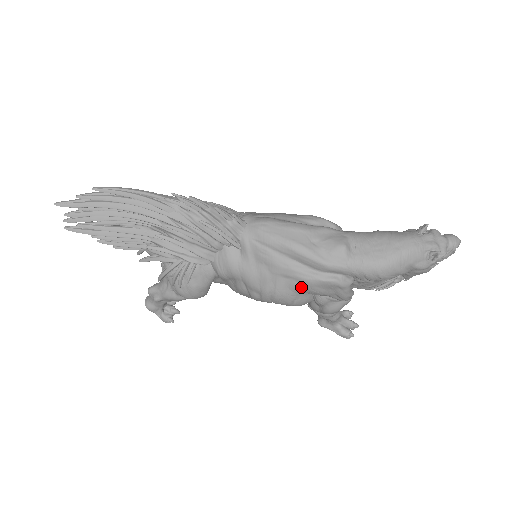
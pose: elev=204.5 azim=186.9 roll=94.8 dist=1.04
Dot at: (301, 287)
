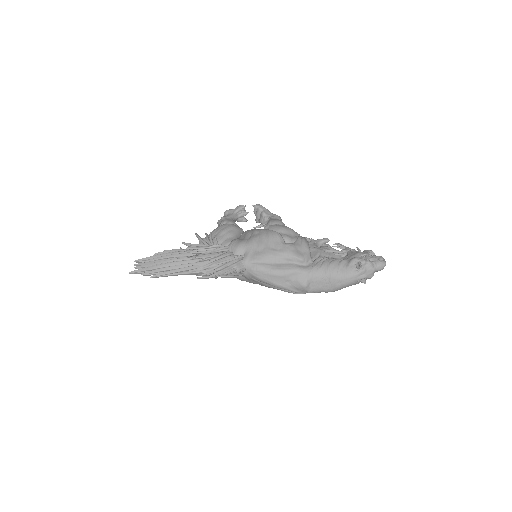
Dot at: occluded
